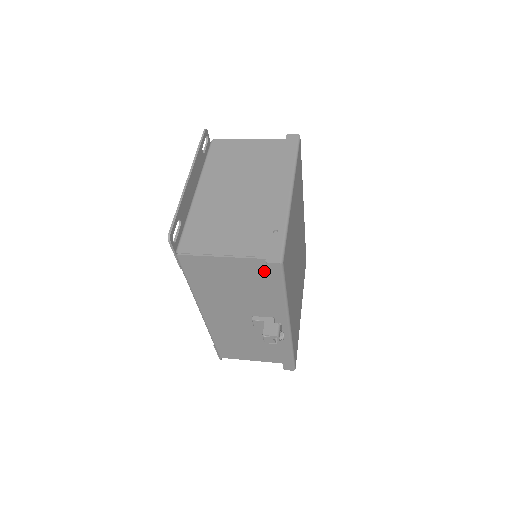
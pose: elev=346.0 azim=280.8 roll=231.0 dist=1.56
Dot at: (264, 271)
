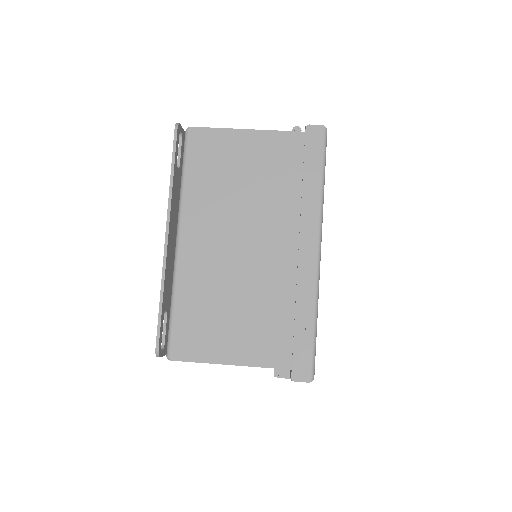
Dot at: occluded
